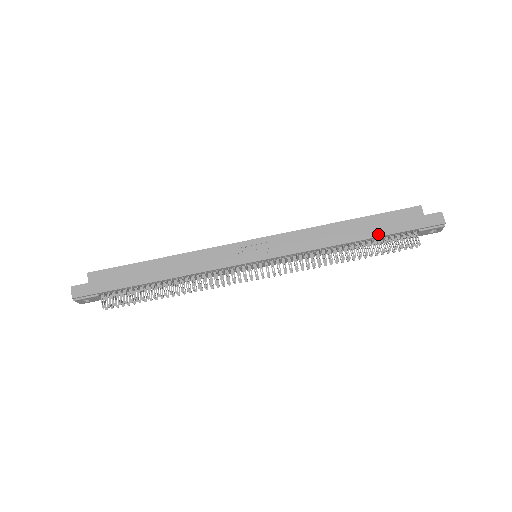
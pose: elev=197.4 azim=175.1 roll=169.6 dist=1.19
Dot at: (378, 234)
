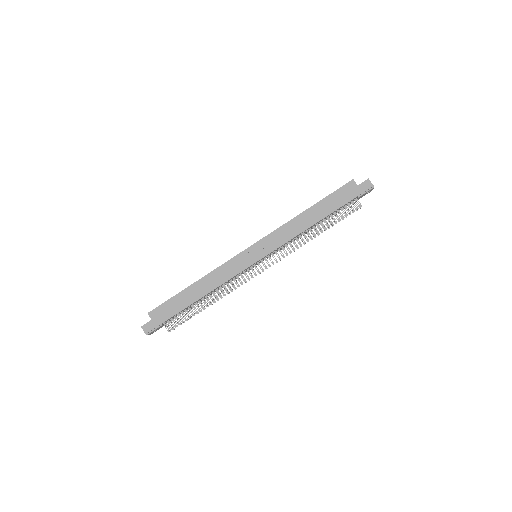
Dot at: (332, 211)
